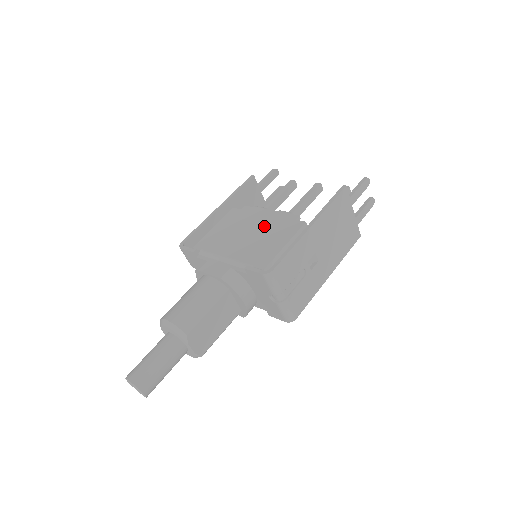
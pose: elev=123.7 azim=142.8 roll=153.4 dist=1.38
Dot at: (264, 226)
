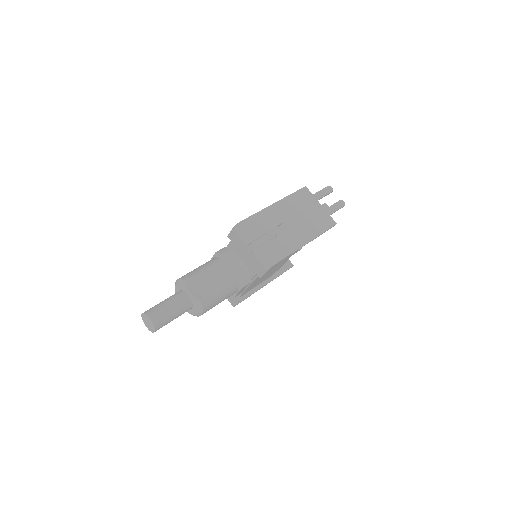
Dot at: occluded
